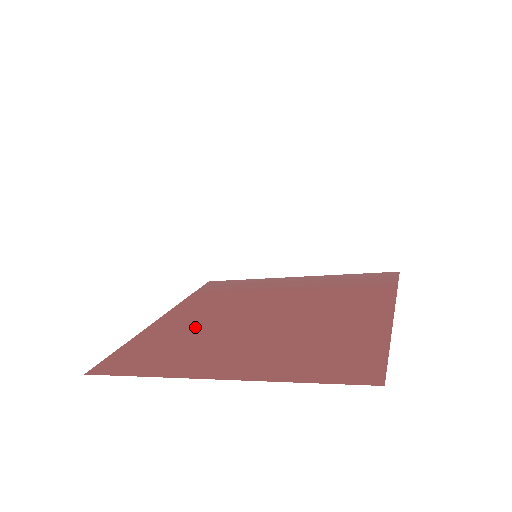
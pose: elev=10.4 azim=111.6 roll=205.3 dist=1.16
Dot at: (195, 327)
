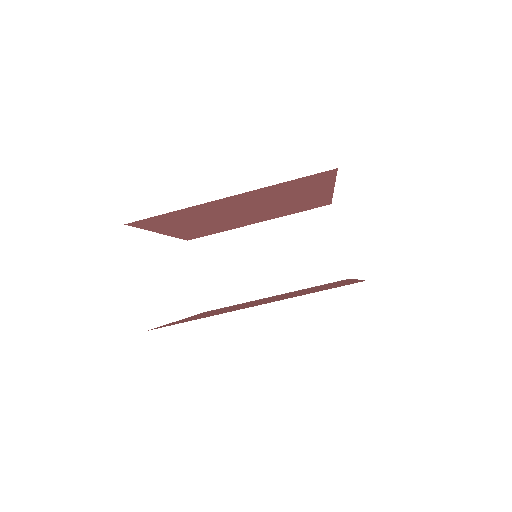
Dot at: occluded
